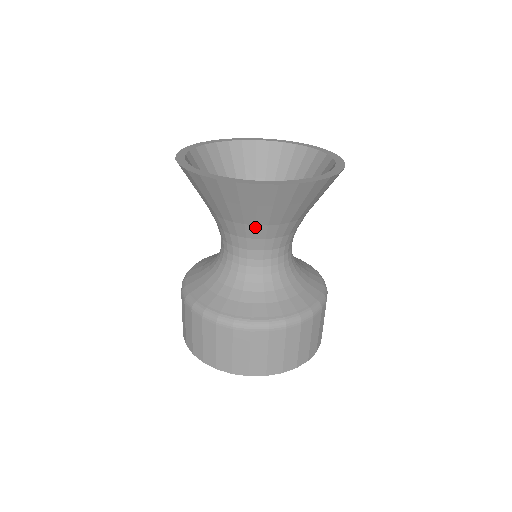
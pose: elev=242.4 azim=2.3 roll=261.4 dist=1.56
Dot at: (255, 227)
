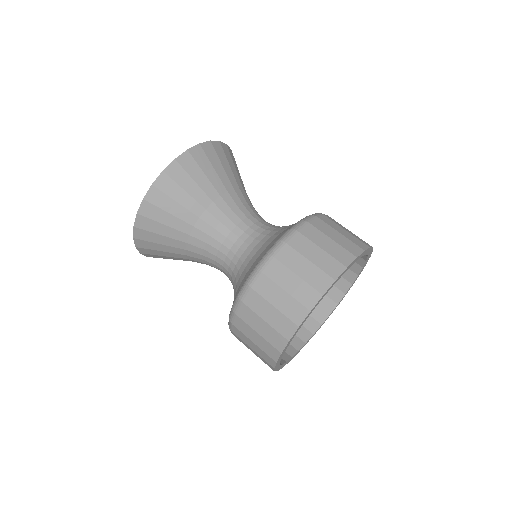
Dot at: (195, 229)
